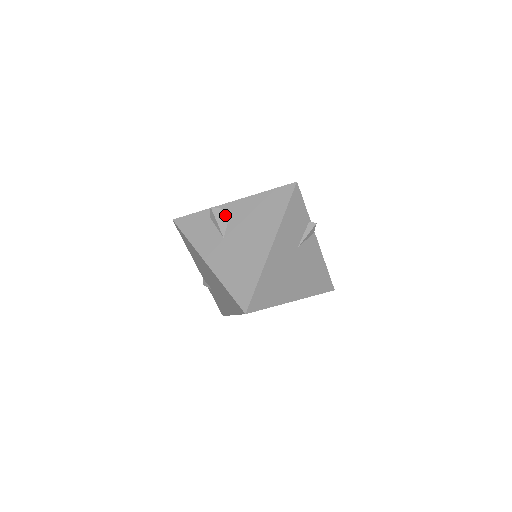
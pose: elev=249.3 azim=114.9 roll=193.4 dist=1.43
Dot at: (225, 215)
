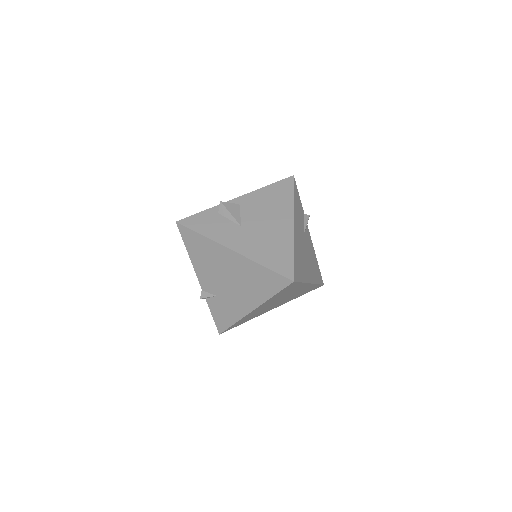
Dot at: (235, 208)
